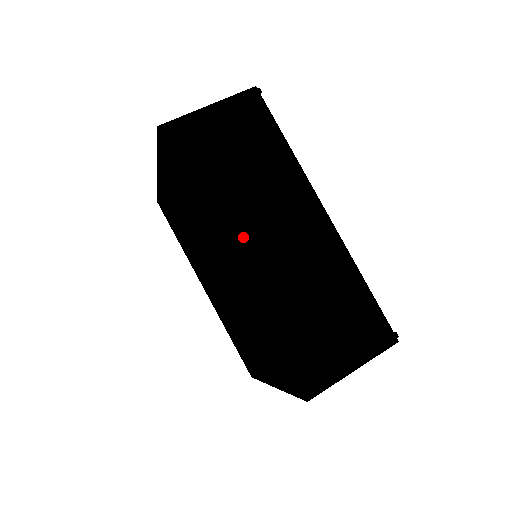
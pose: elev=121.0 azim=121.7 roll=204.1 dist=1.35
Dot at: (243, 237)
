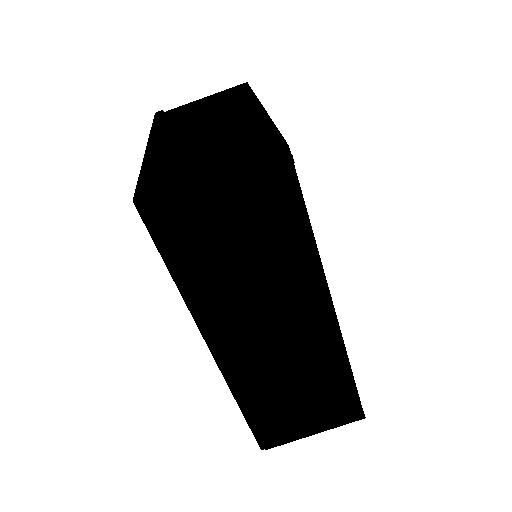
Dot at: (229, 328)
